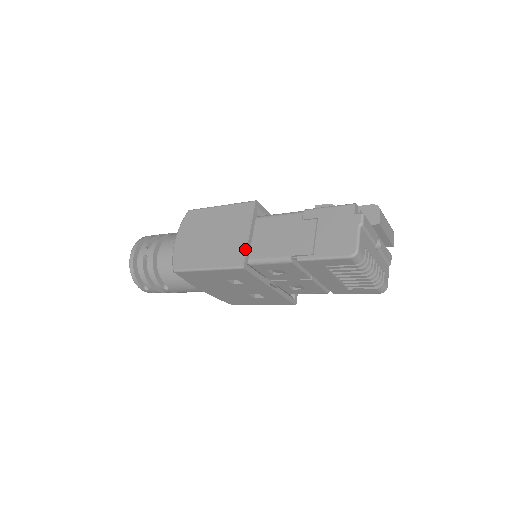
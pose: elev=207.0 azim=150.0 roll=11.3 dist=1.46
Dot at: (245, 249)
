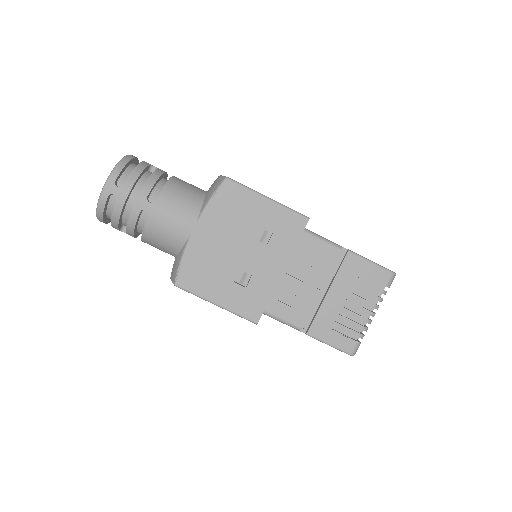
Dot at: occluded
